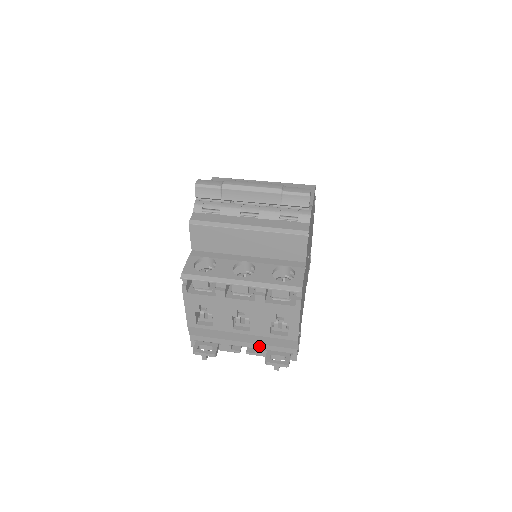
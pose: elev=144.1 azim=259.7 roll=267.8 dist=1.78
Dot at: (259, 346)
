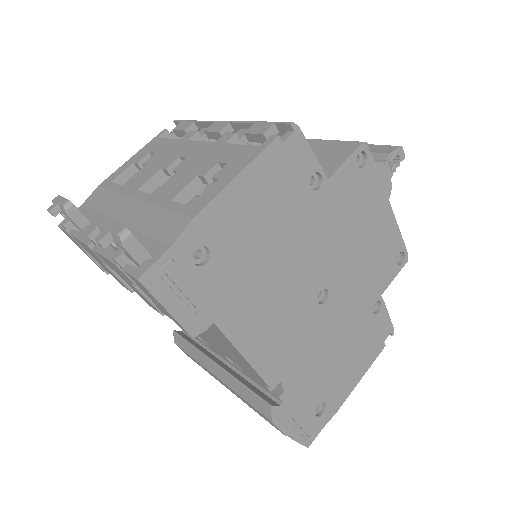
Dot at: occluded
